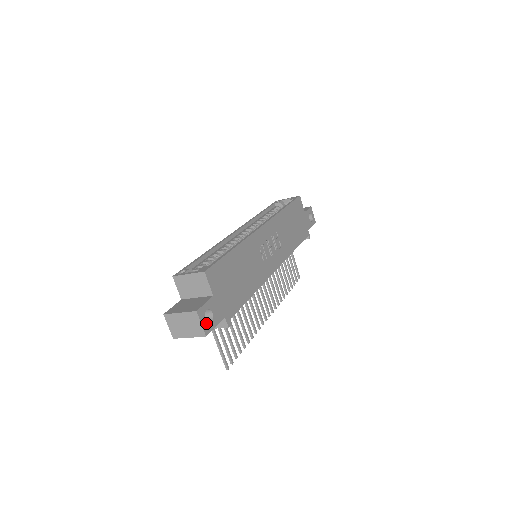
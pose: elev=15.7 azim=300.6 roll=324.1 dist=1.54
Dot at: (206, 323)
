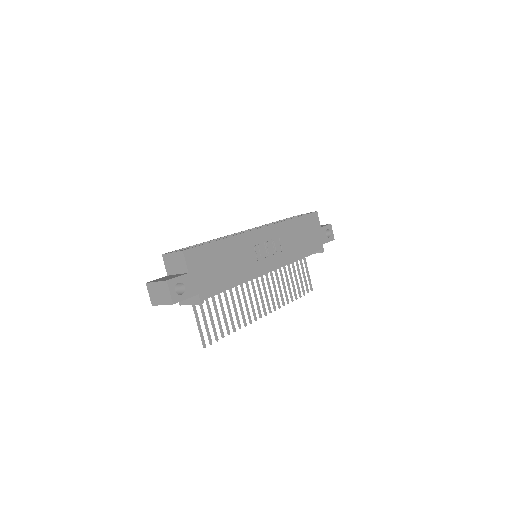
Dot at: (175, 293)
